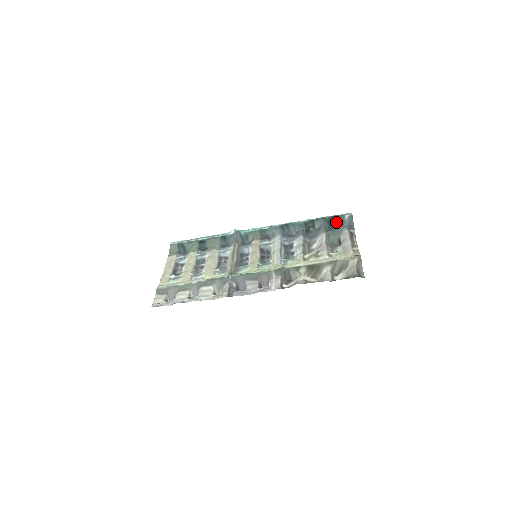
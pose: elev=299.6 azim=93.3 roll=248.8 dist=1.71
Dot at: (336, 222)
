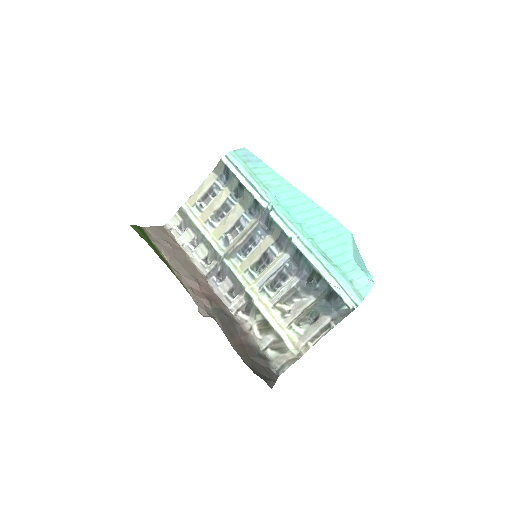
Dot at: (332, 302)
